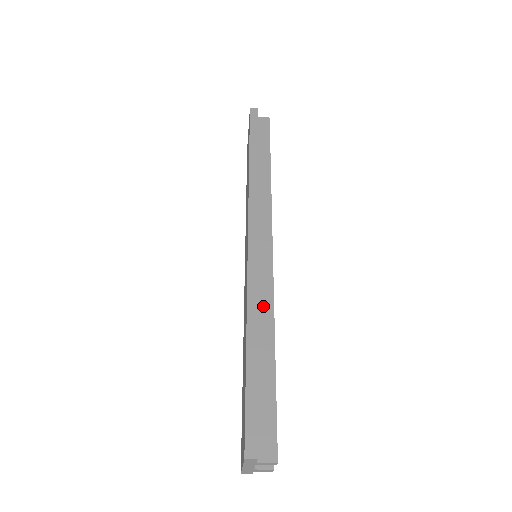
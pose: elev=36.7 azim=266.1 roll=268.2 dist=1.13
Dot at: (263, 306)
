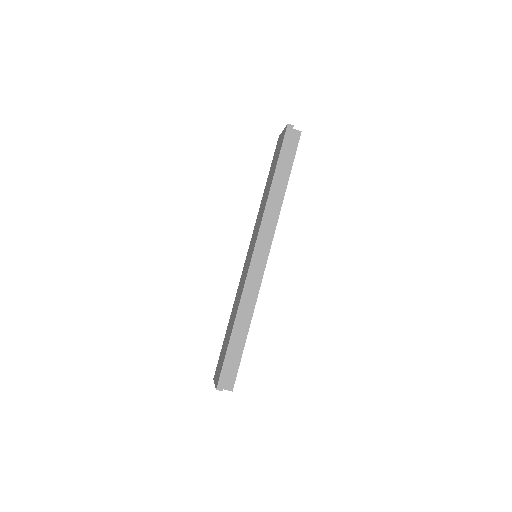
Dot at: (249, 302)
